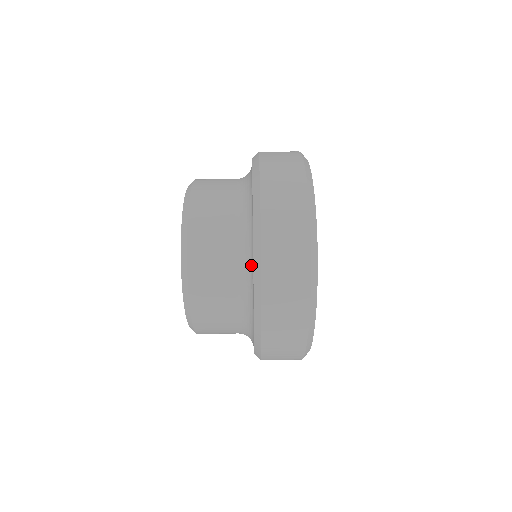
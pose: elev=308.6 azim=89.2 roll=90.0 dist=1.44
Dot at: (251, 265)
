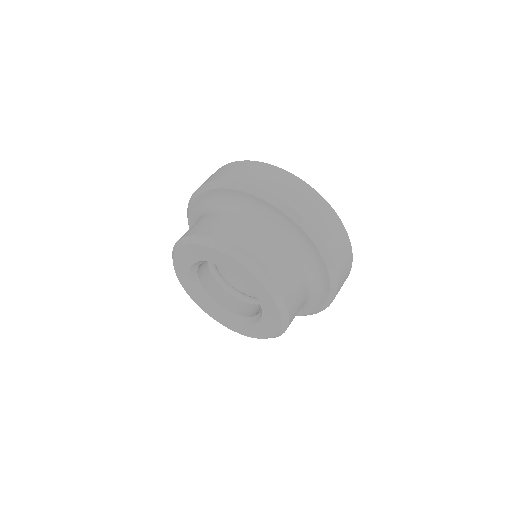
Dot at: (244, 201)
